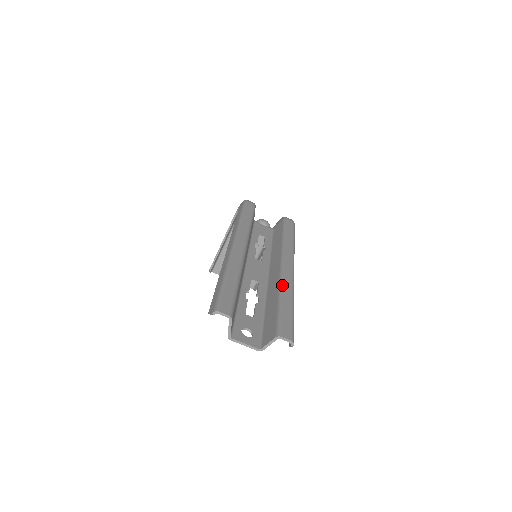
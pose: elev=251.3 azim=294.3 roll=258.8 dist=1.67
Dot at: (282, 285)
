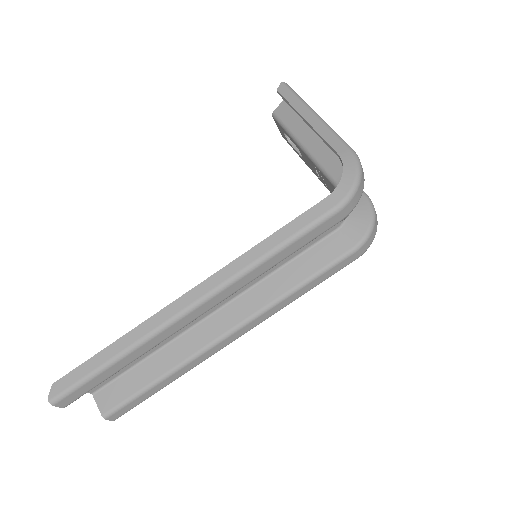
Dot at: (184, 366)
